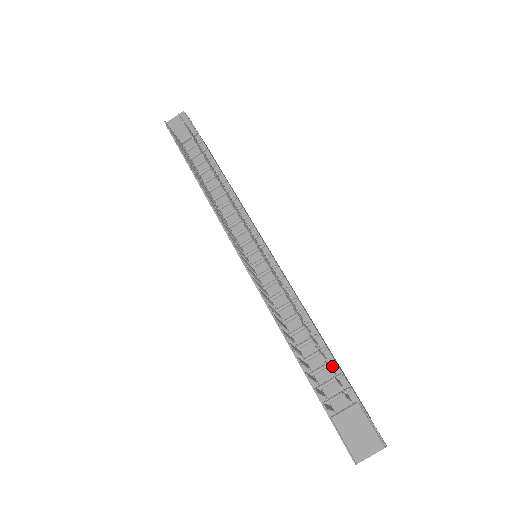
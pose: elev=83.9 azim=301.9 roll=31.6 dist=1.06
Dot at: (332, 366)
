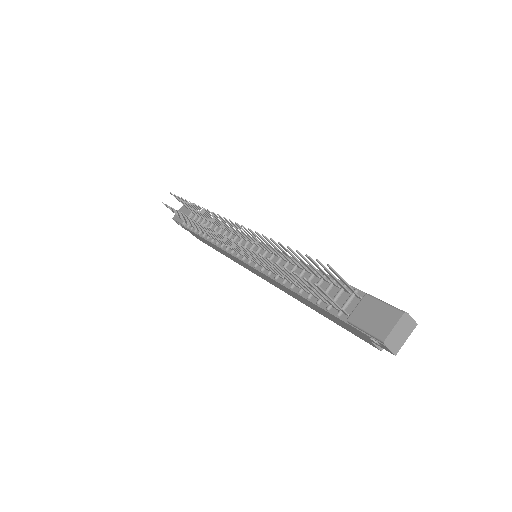
Dot at: (336, 284)
